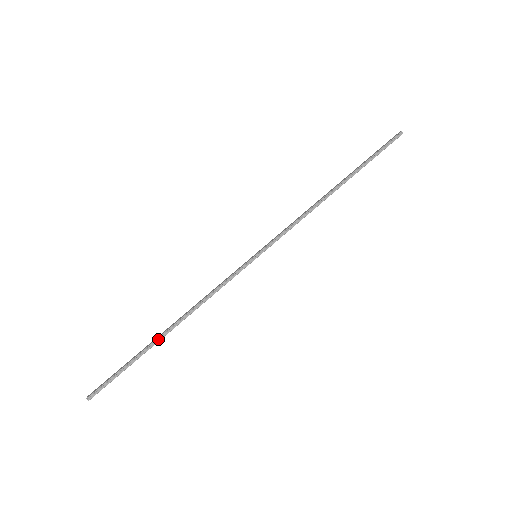
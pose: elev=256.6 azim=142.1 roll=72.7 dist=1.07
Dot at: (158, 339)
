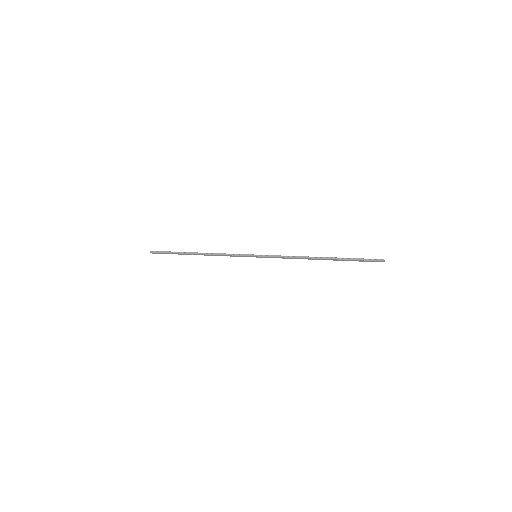
Dot at: (190, 253)
